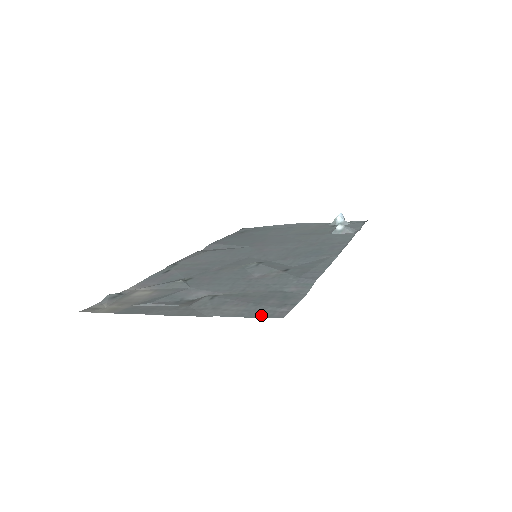
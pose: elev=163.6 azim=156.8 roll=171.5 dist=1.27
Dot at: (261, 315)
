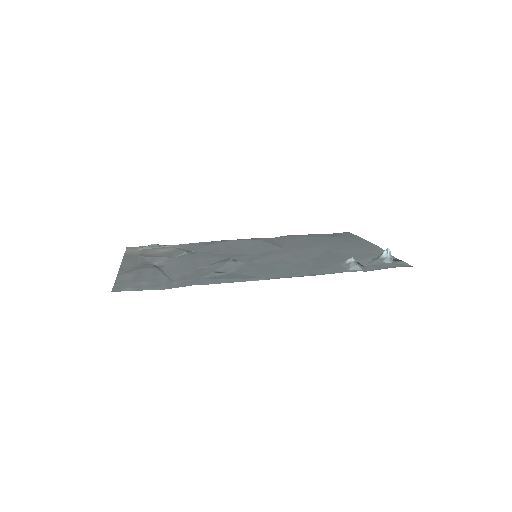
Dot at: (117, 286)
